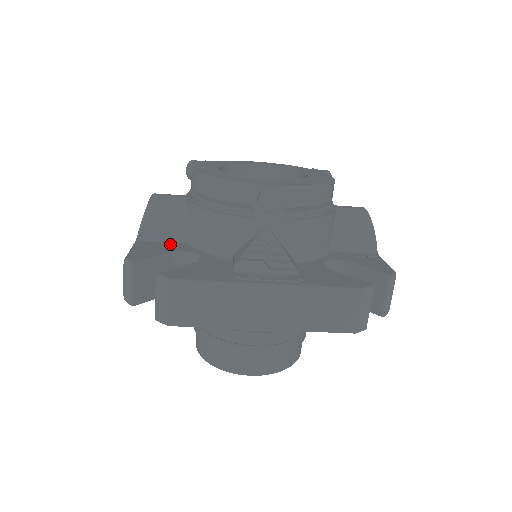
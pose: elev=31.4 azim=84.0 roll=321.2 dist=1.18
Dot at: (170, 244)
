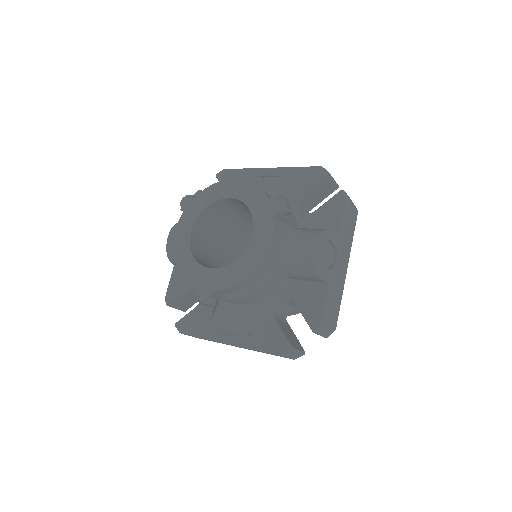
Dot at: occluded
